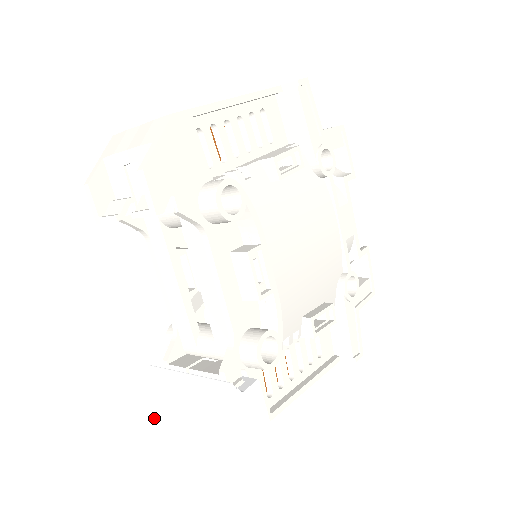
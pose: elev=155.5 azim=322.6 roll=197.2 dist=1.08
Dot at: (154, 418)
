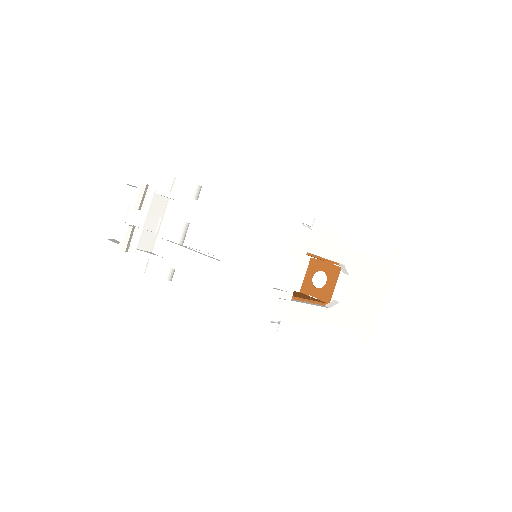
Dot at: (236, 319)
